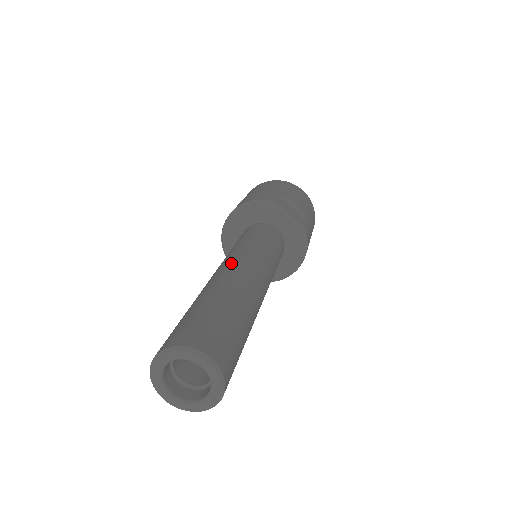
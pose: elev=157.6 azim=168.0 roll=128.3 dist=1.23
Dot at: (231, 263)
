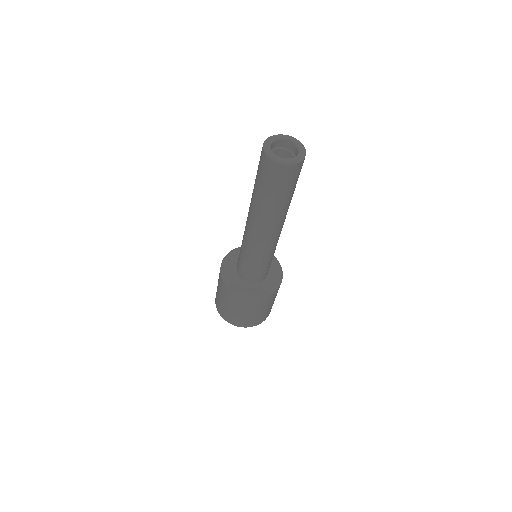
Dot at: occluded
